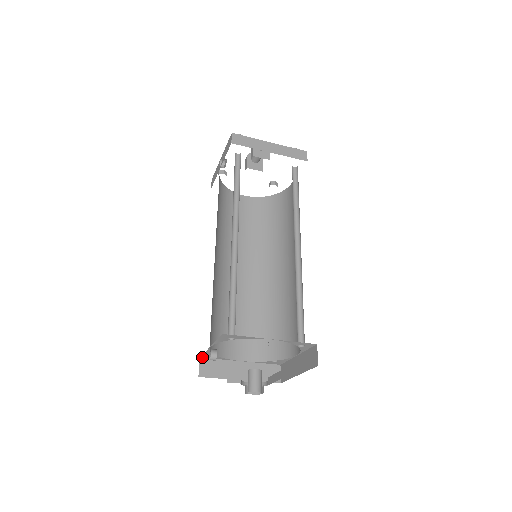
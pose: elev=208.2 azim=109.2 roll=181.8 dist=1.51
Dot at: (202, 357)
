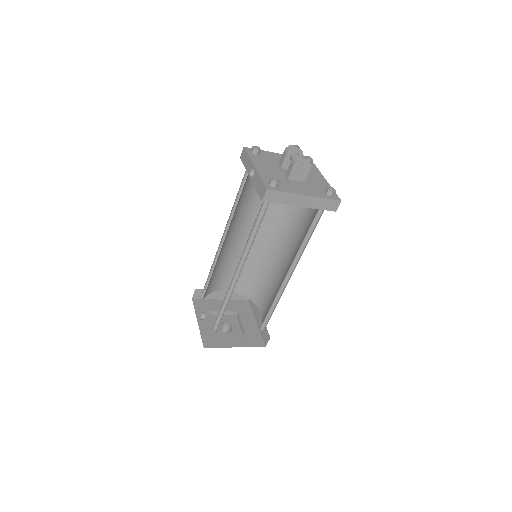
Dot at: (197, 289)
